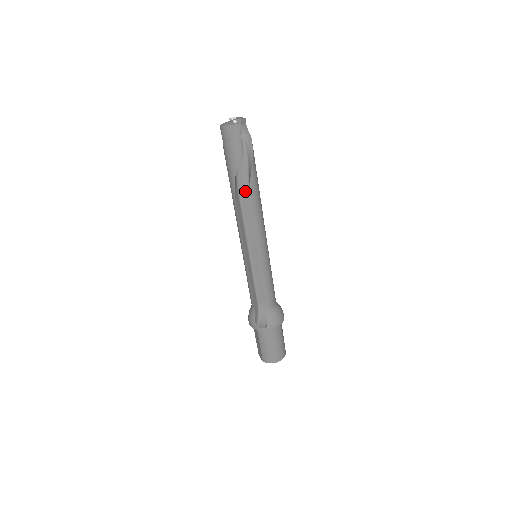
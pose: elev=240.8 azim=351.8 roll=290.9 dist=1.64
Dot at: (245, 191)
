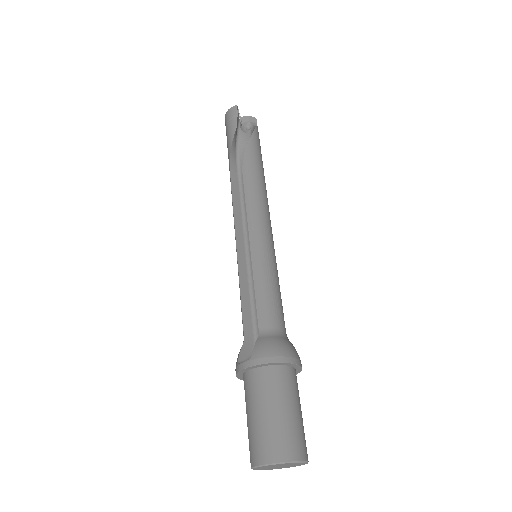
Dot at: occluded
